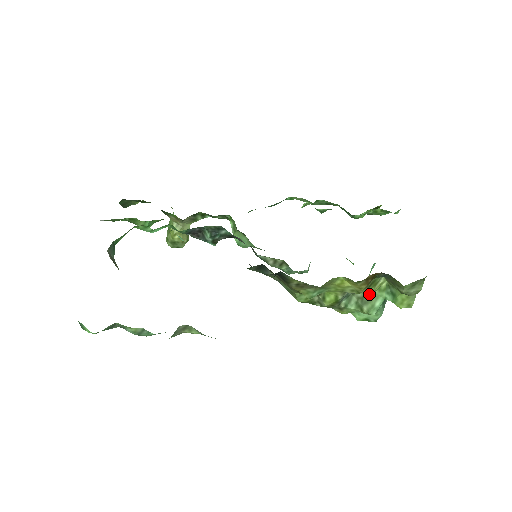
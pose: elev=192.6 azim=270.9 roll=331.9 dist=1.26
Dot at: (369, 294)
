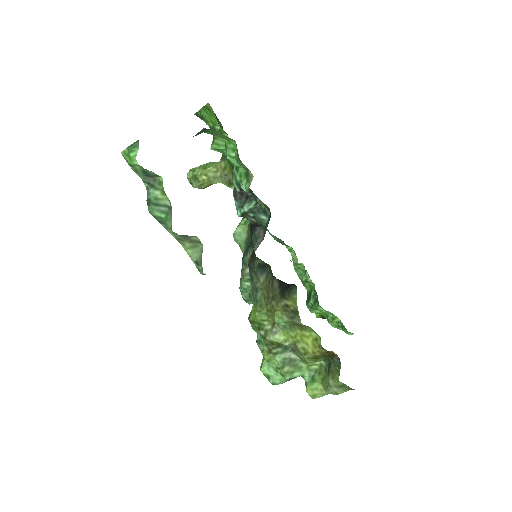
Dot at: (299, 362)
